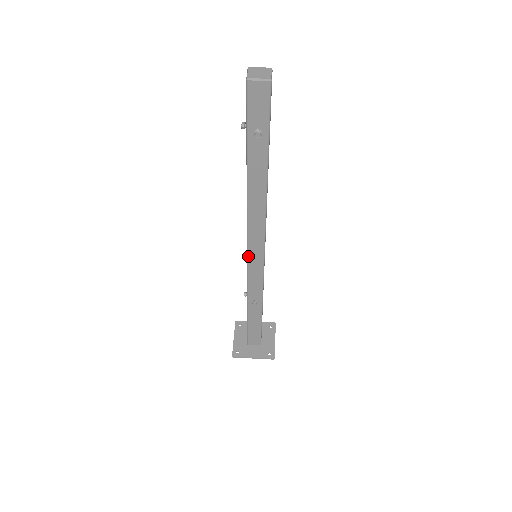
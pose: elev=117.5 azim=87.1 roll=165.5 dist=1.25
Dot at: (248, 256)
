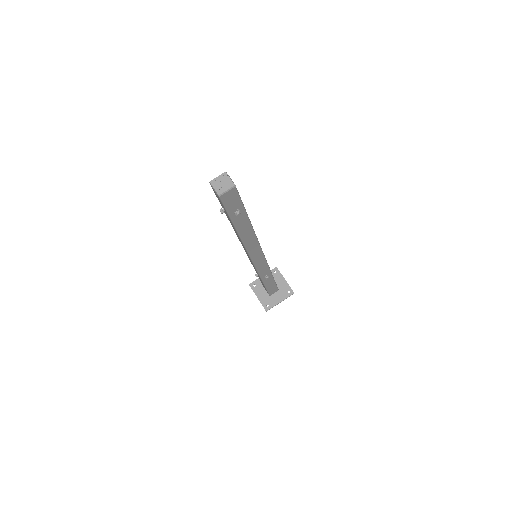
Dot at: (253, 262)
